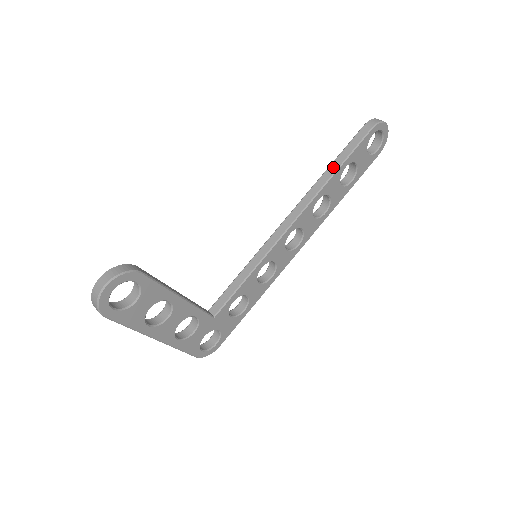
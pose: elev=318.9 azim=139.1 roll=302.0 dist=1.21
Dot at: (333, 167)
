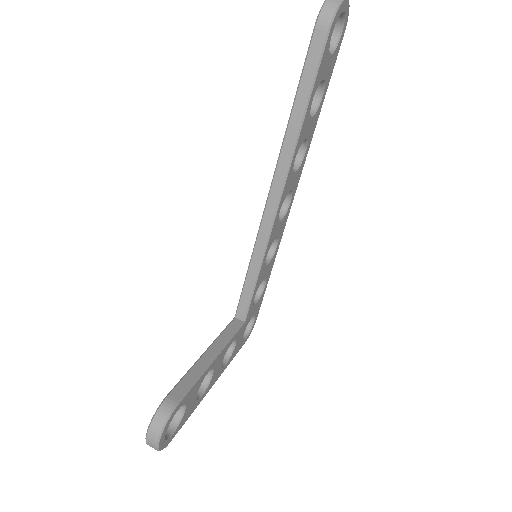
Dot at: (297, 113)
